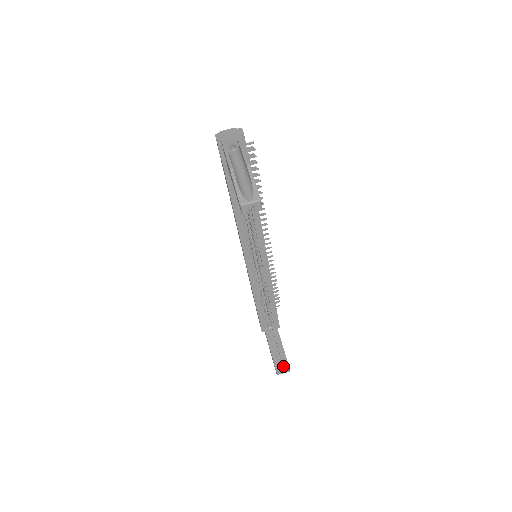
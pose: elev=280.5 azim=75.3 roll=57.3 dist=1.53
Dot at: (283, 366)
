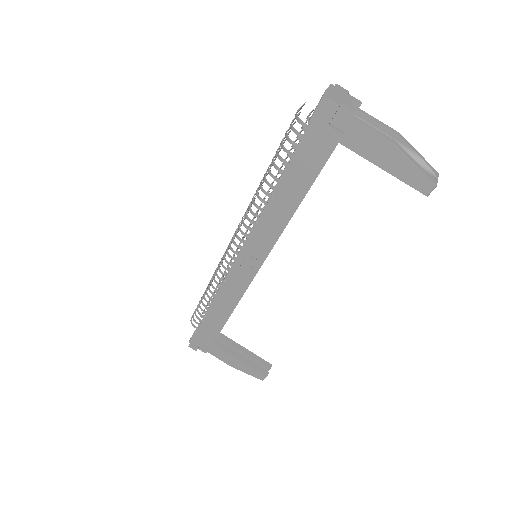
Dot at: (266, 367)
